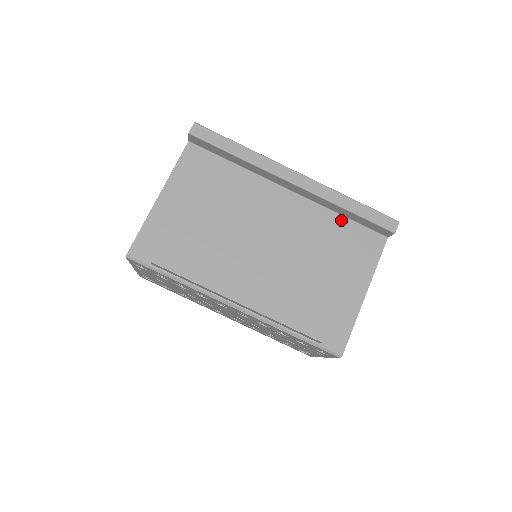
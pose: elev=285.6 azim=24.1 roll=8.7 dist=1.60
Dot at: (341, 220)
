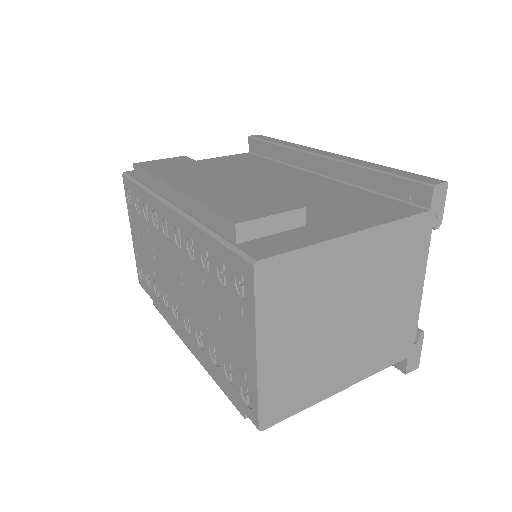
Dot at: (366, 193)
